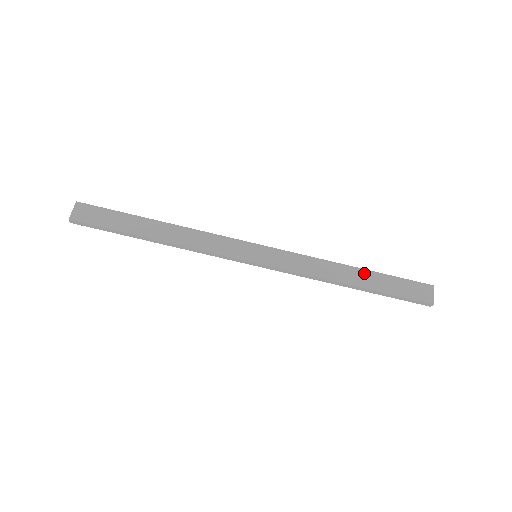
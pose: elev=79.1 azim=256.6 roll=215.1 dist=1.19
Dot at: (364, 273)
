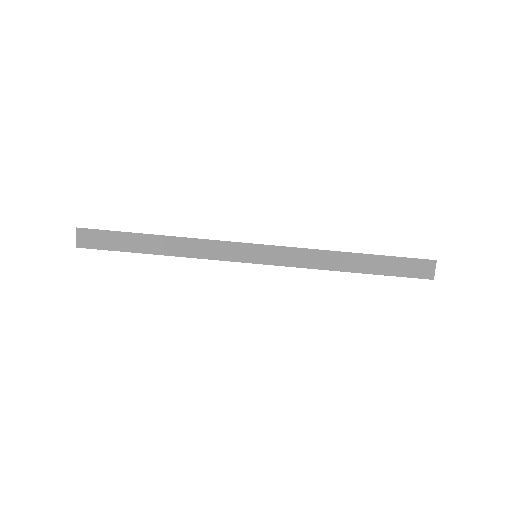
Dot at: (364, 258)
